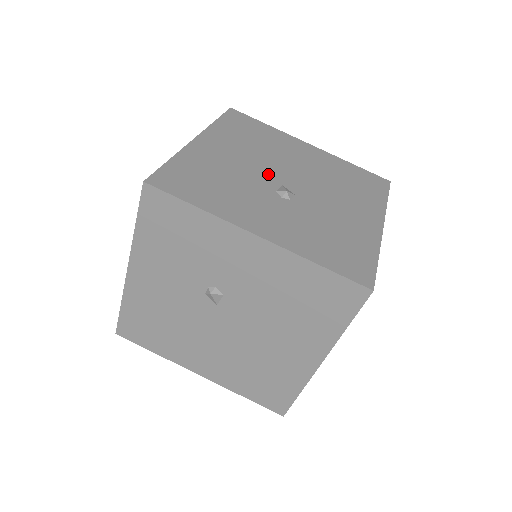
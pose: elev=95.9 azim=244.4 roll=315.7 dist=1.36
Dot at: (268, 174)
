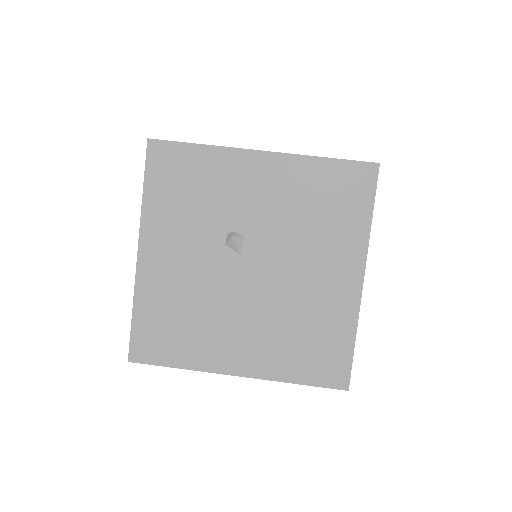
Dot at: occluded
